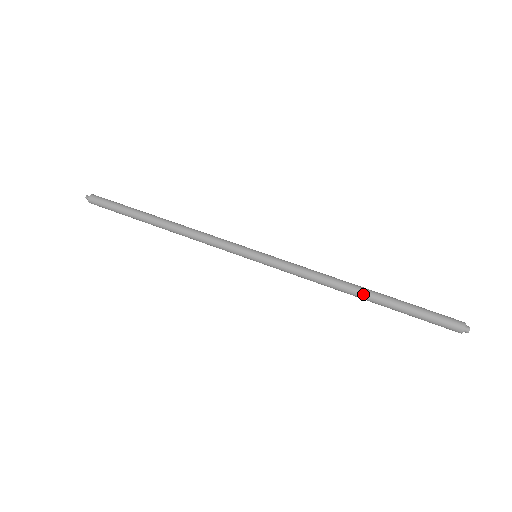
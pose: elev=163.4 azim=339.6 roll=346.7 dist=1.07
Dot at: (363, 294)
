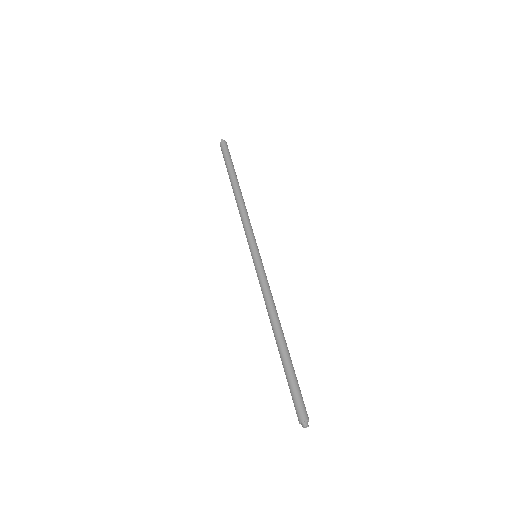
Dot at: (275, 339)
